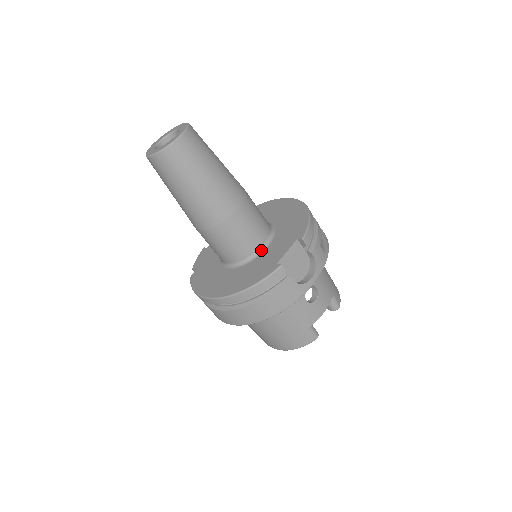
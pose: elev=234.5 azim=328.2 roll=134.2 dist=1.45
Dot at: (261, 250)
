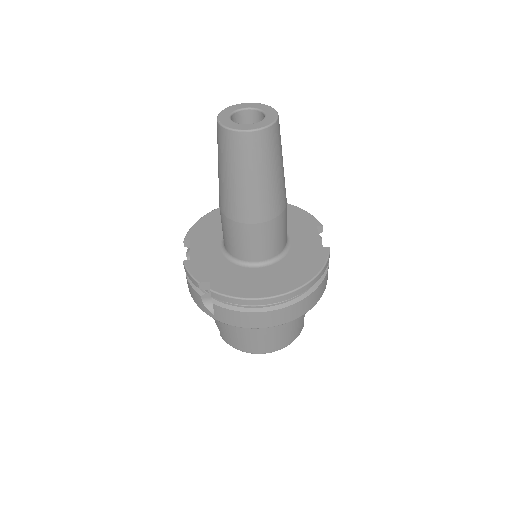
Dot at: (288, 242)
